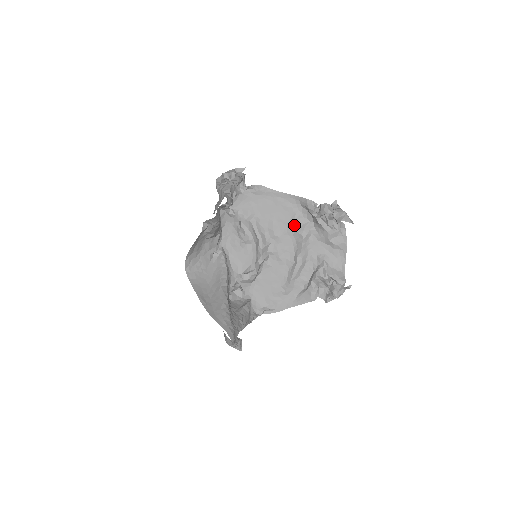
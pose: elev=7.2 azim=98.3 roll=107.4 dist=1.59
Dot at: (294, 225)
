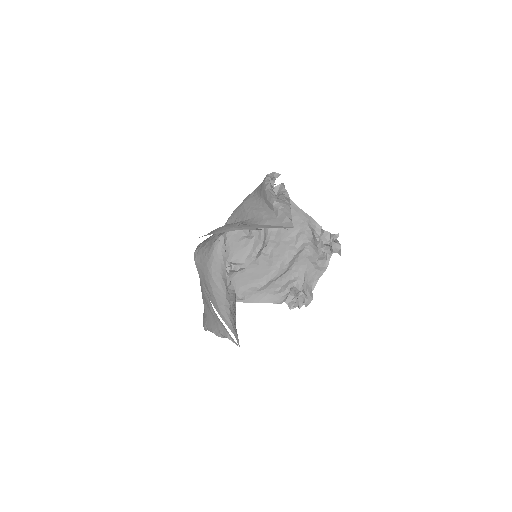
Dot at: (295, 238)
